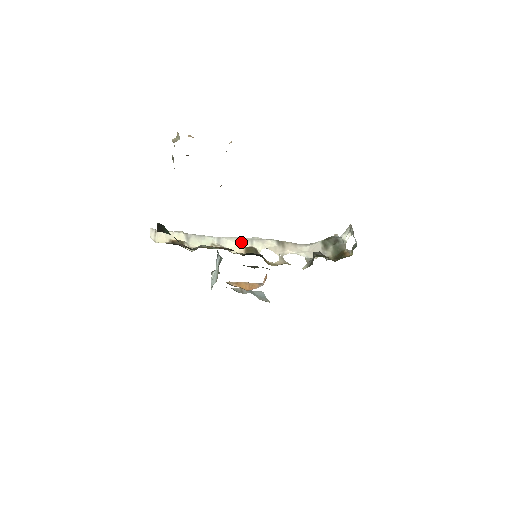
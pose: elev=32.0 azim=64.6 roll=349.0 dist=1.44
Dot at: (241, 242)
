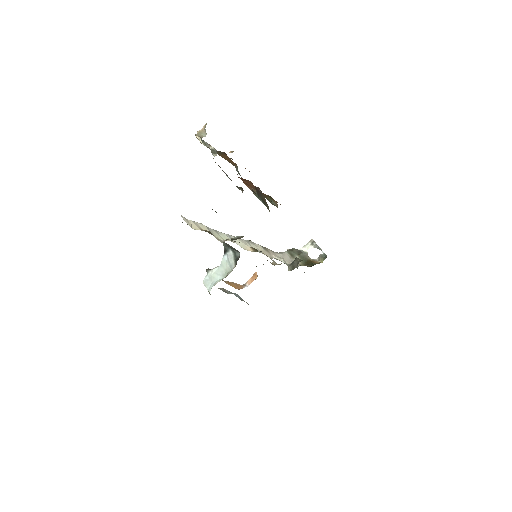
Dot at: (244, 242)
